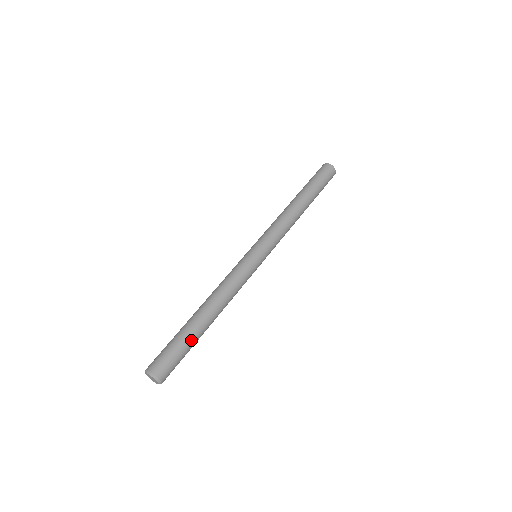
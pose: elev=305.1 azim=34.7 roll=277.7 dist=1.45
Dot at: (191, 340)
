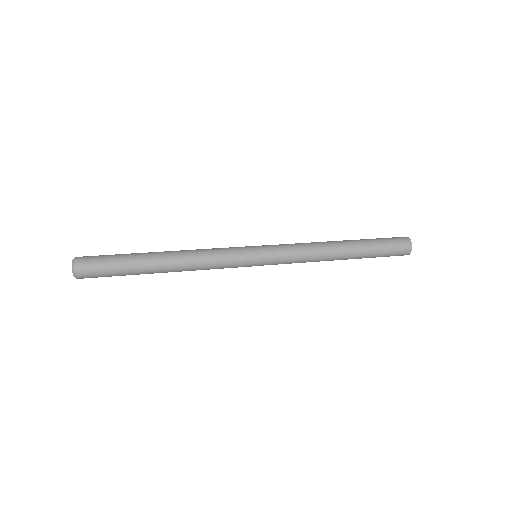
Dot at: (129, 268)
